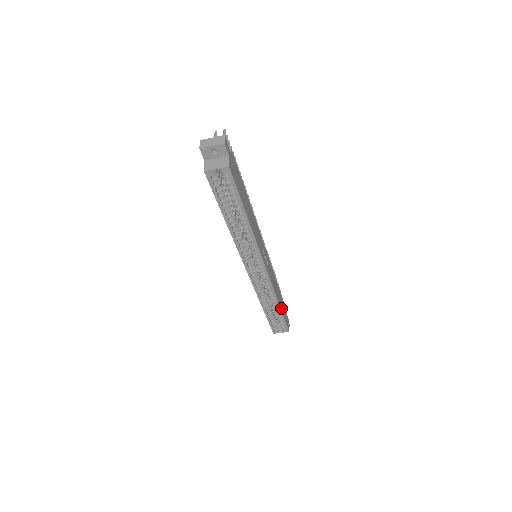
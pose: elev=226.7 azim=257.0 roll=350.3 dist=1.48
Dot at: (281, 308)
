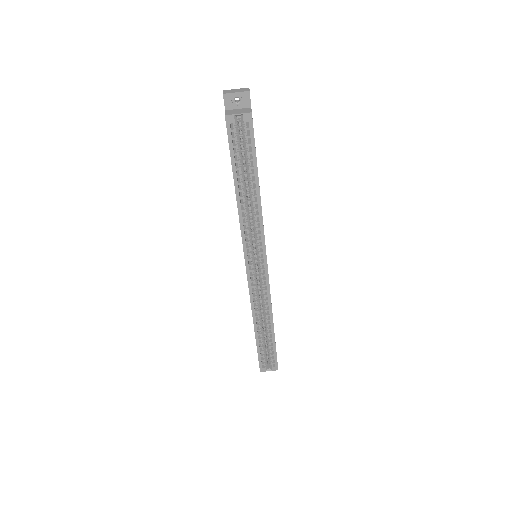
Dot at: occluded
